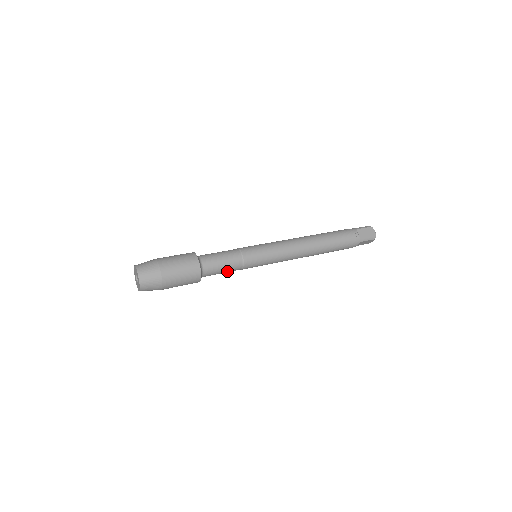
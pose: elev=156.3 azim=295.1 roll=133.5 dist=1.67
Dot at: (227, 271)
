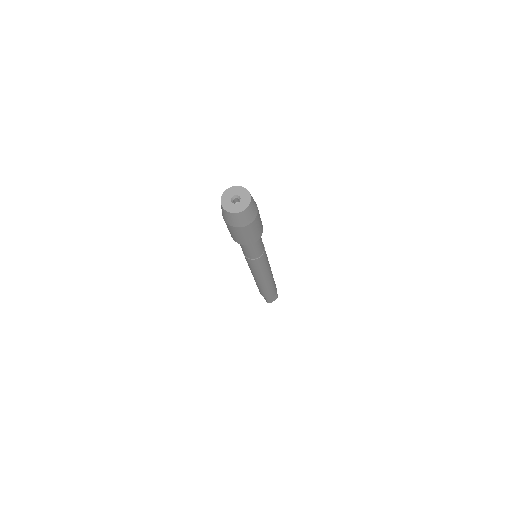
Dot at: (258, 250)
